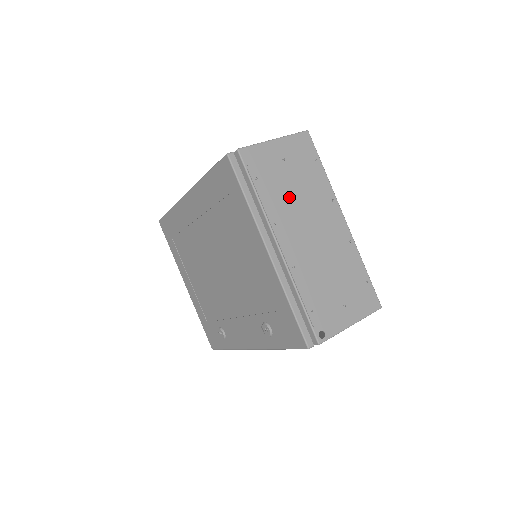
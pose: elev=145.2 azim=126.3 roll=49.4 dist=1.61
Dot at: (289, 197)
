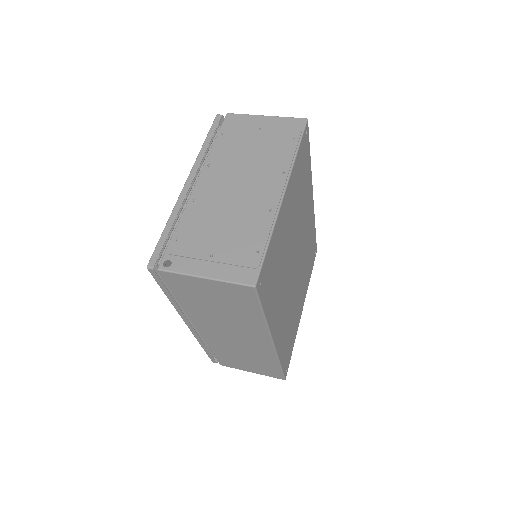
Dot at: (239, 154)
